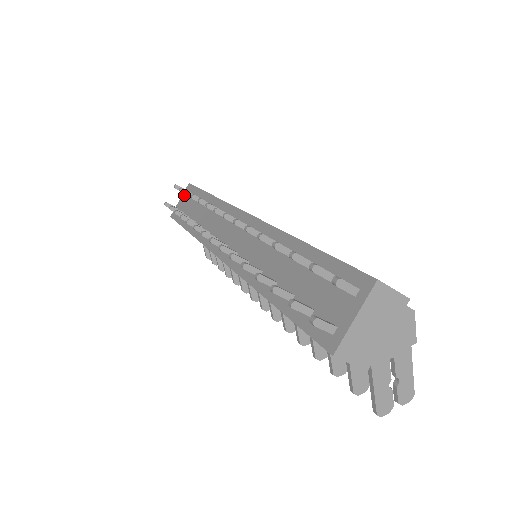
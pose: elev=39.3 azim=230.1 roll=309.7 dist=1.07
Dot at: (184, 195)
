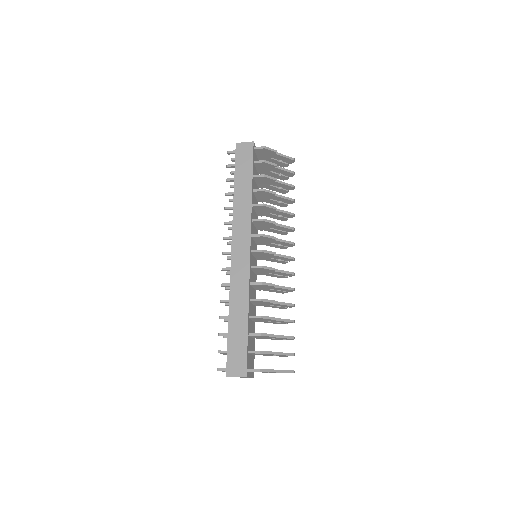
Dot at: occluded
